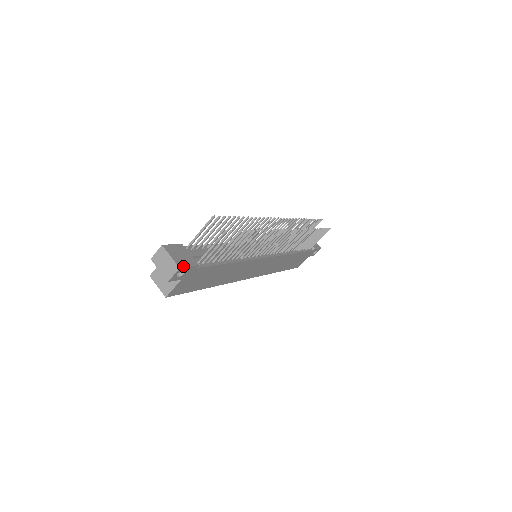
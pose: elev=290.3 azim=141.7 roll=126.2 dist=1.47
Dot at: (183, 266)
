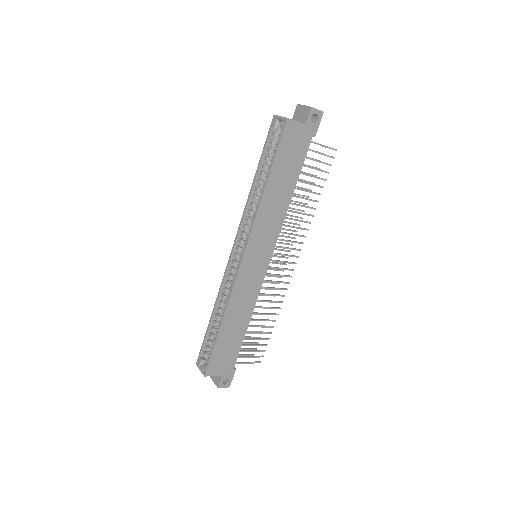
Dot at: (321, 117)
